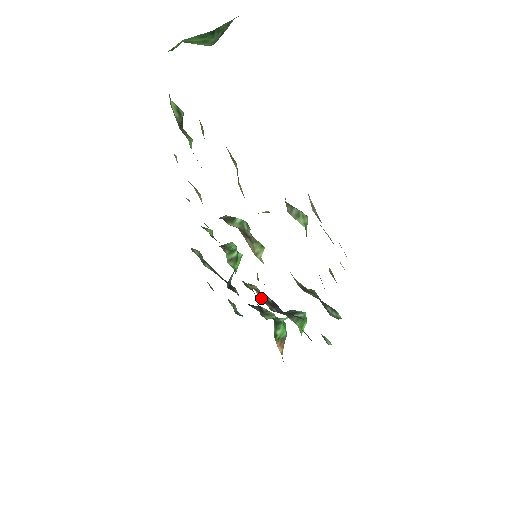
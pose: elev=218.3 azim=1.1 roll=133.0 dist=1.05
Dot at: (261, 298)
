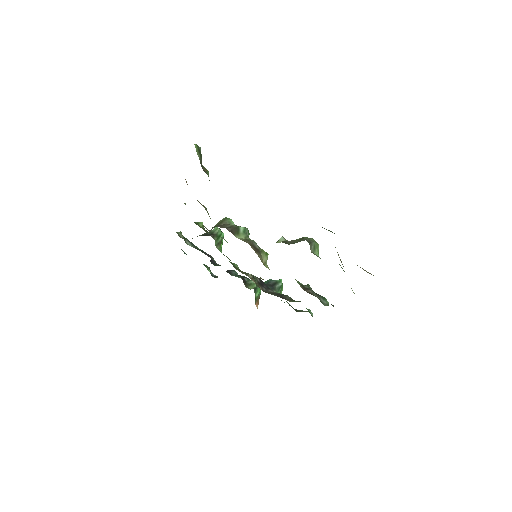
Dot at: (257, 285)
